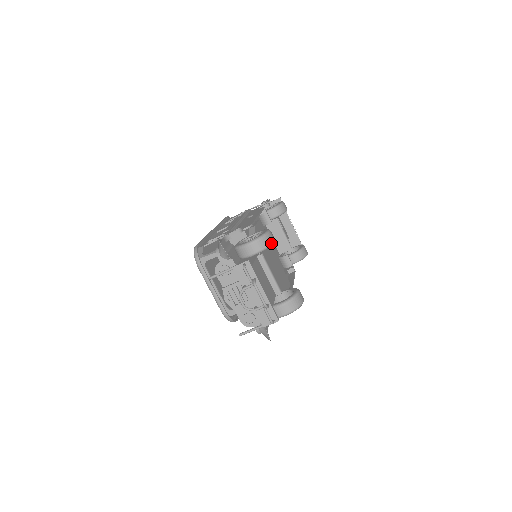
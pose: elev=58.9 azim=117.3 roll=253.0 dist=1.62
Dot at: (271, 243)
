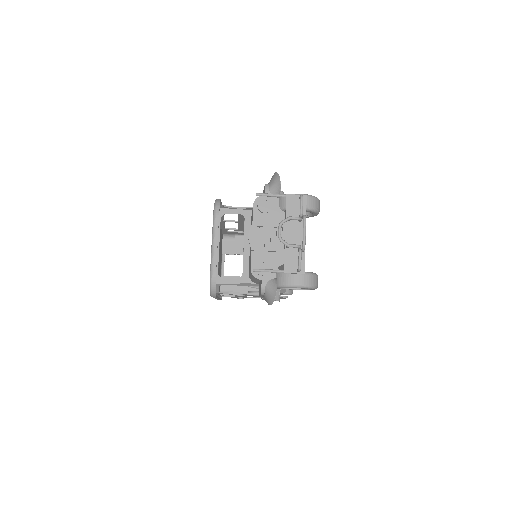
Dot at: (318, 209)
